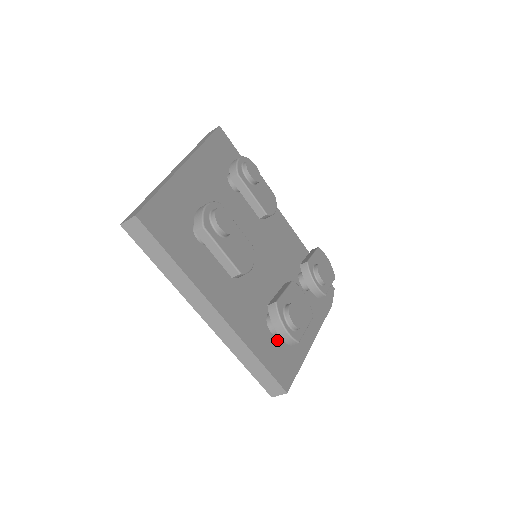
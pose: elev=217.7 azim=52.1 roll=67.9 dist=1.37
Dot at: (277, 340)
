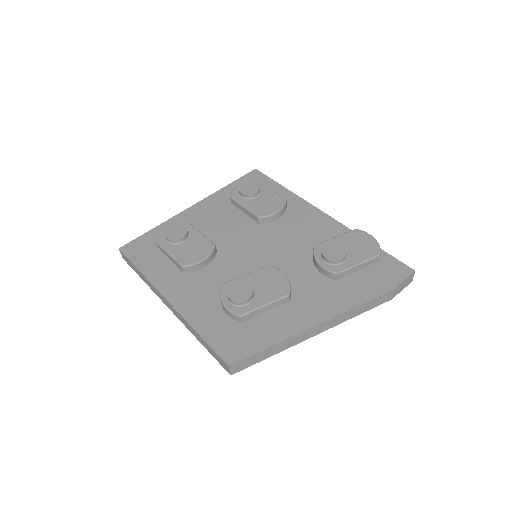
Dot at: occluded
